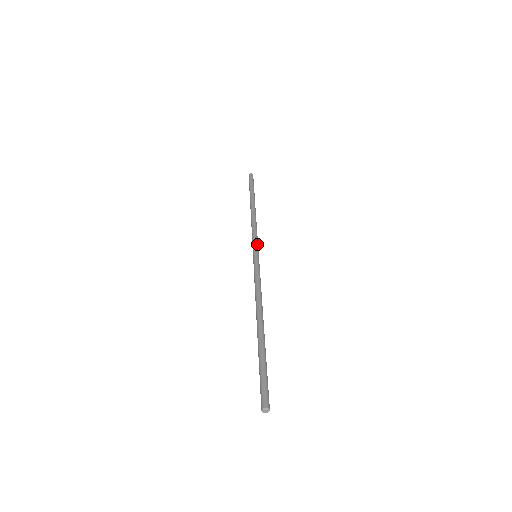
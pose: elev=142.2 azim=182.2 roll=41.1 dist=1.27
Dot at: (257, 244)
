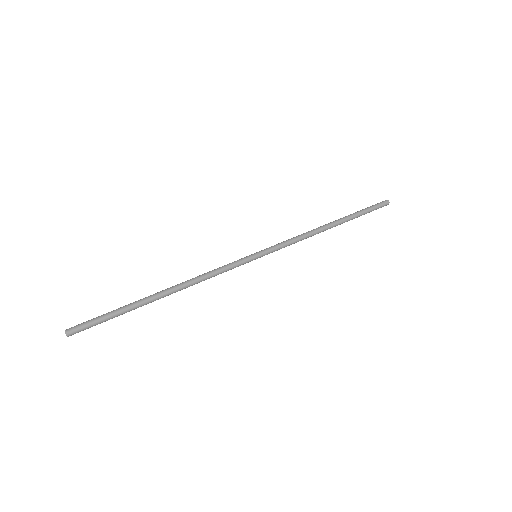
Dot at: (273, 251)
